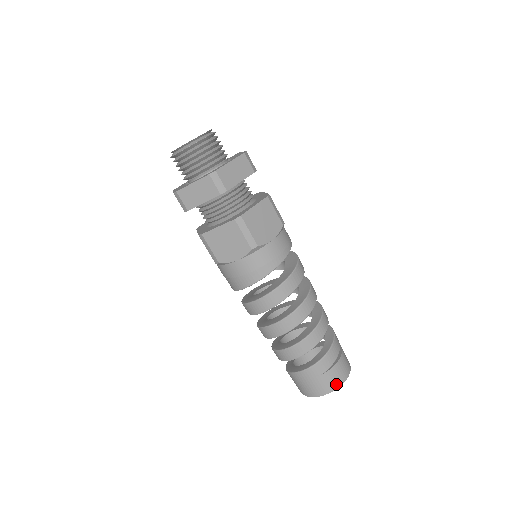
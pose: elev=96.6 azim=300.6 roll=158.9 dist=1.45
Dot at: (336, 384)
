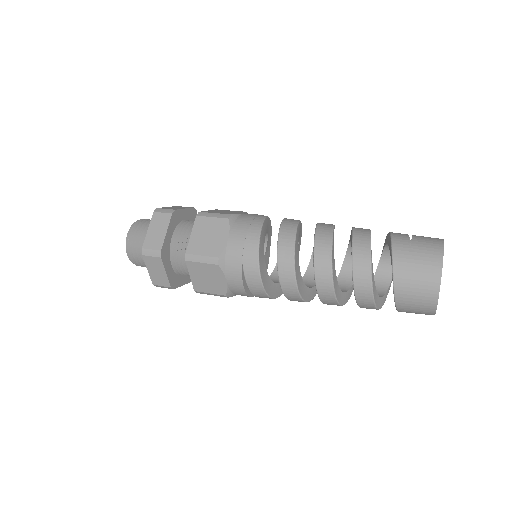
Dot at: (437, 243)
